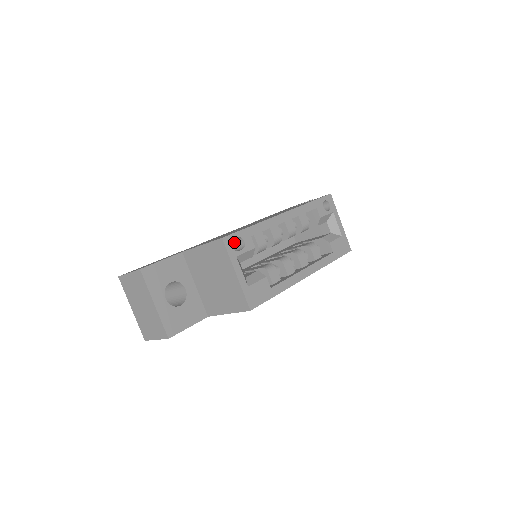
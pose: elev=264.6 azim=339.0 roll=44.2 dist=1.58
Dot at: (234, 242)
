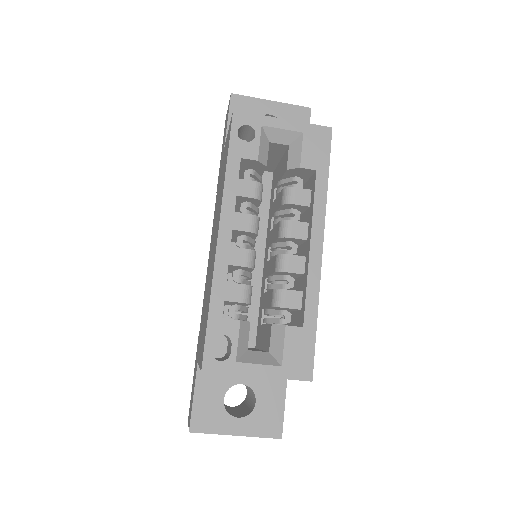
Dot at: occluded
